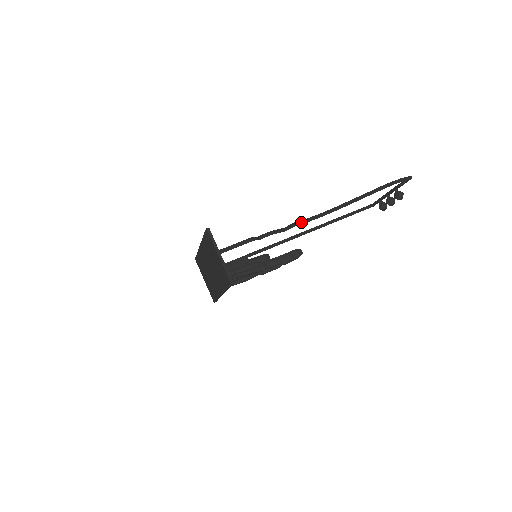
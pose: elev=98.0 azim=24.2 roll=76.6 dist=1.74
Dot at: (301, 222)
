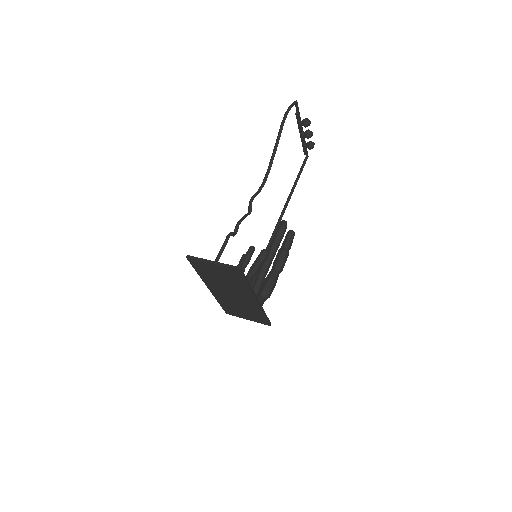
Dot at: (254, 196)
